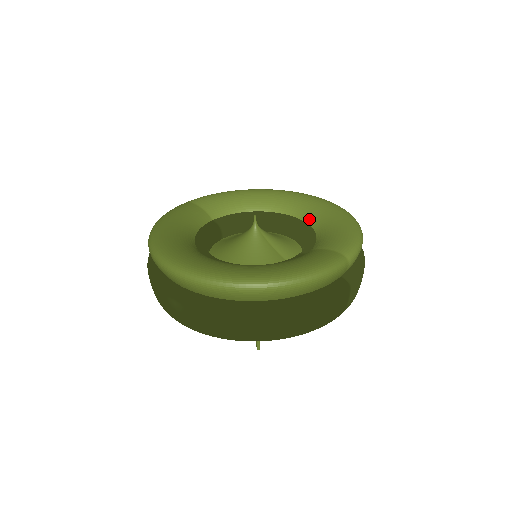
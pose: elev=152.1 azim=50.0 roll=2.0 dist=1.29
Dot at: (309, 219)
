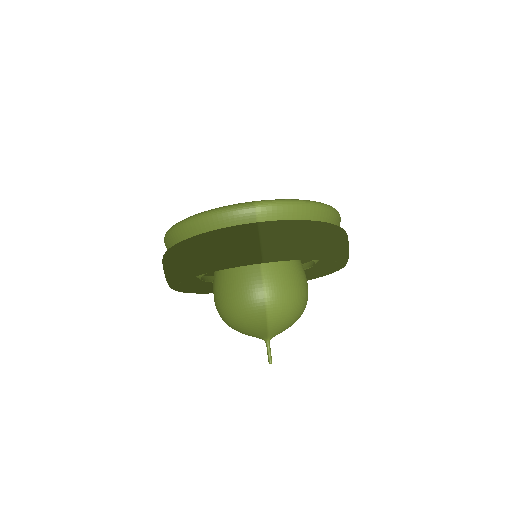
Dot at: occluded
